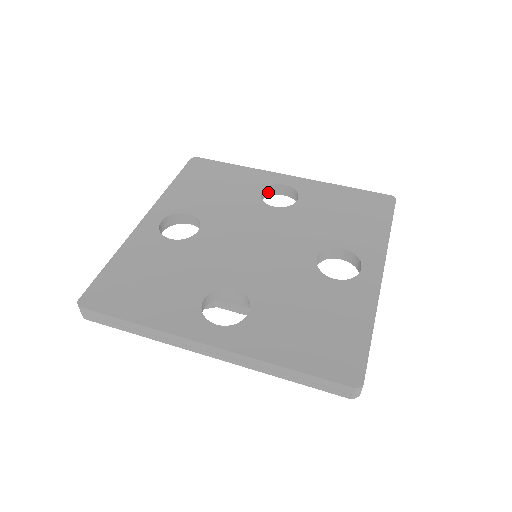
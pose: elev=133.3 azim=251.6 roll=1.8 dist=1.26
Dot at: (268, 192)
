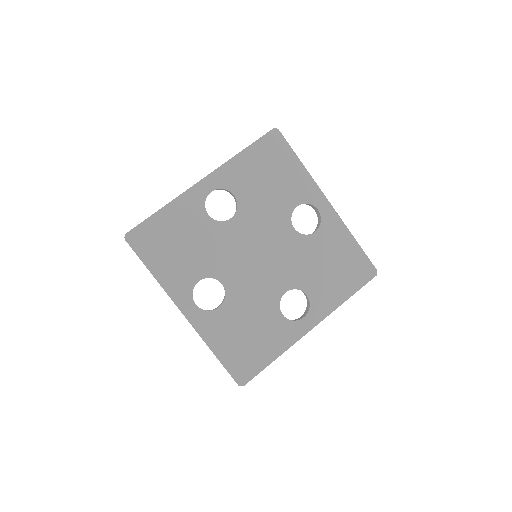
Dot at: occluded
